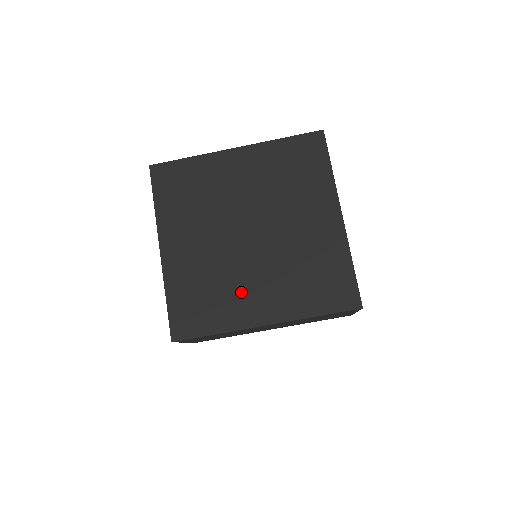
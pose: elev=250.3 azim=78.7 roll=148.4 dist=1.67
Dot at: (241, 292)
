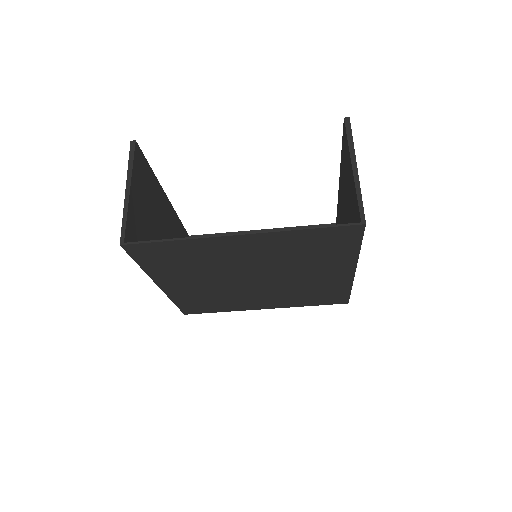
Dot at: (244, 300)
